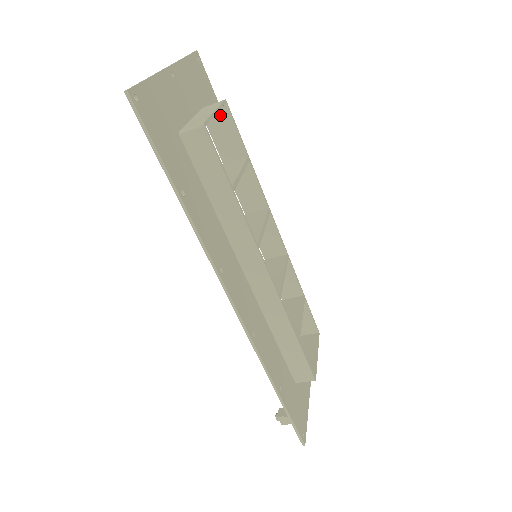
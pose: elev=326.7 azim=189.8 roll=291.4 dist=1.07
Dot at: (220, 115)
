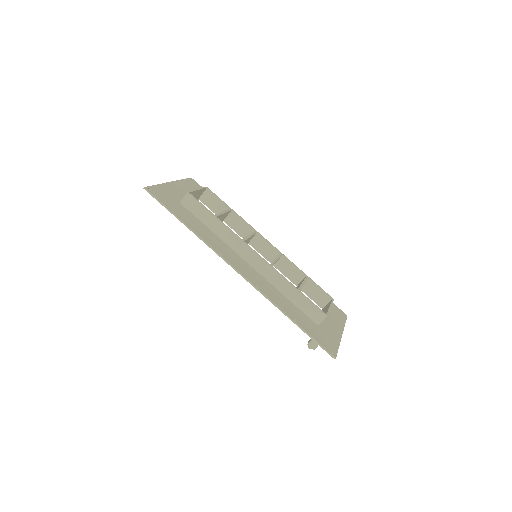
Dot at: (207, 195)
